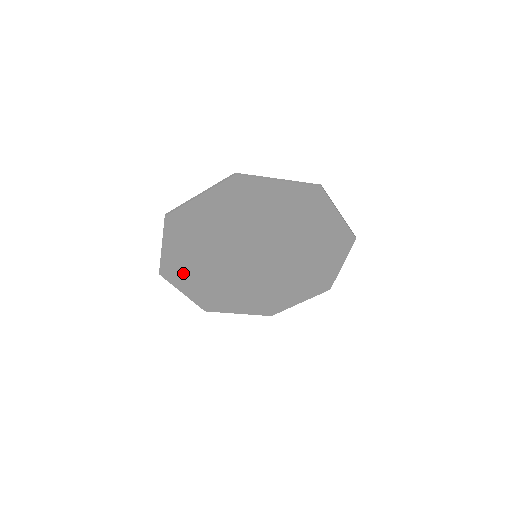
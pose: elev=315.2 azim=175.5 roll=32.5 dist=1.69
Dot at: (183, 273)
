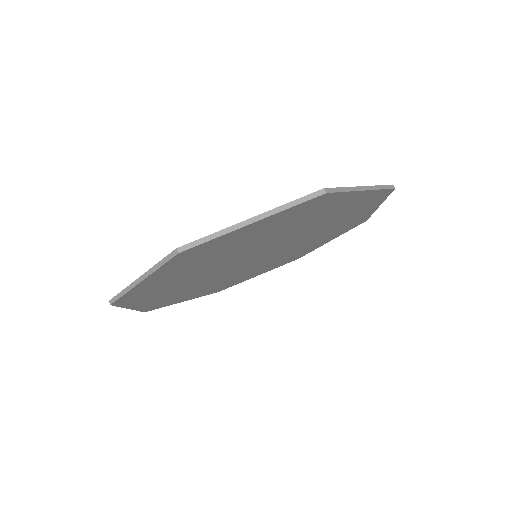
Dot at: (172, 299)
